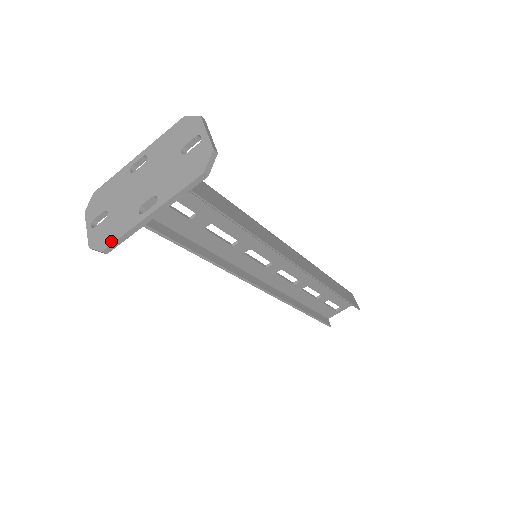
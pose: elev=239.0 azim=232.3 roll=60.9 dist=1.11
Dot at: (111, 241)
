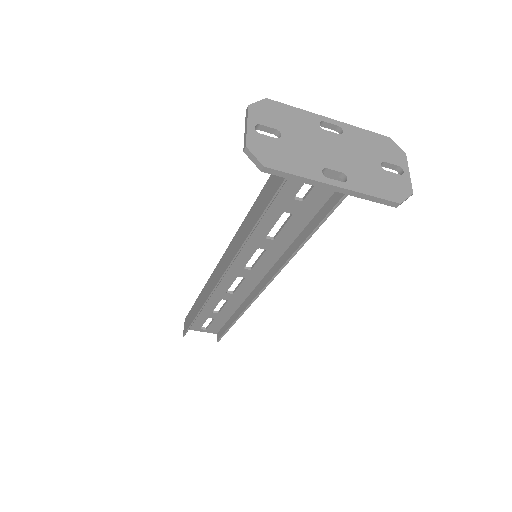
Dot at: (280, 167)
